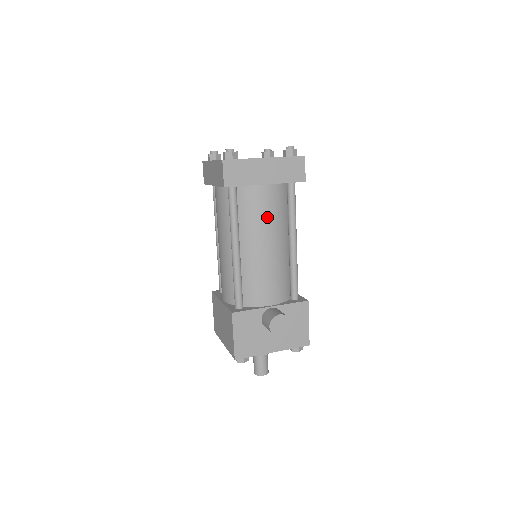
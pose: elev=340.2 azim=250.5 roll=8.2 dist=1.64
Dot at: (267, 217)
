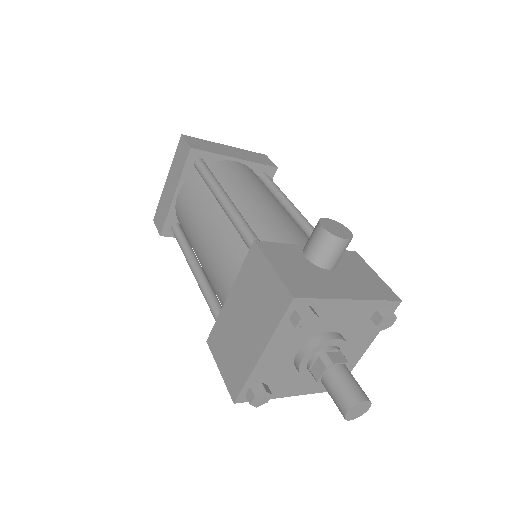
Dot at: (251, 180)
